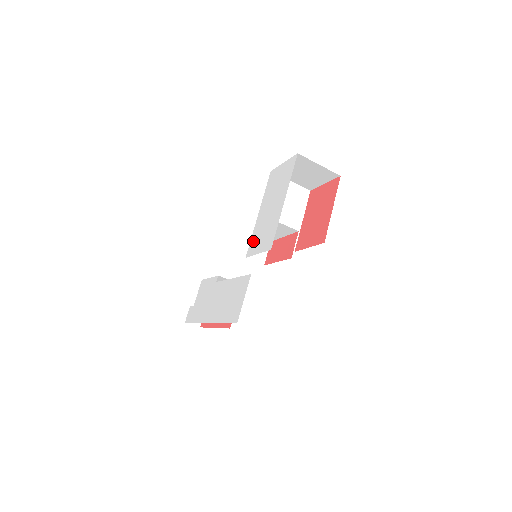
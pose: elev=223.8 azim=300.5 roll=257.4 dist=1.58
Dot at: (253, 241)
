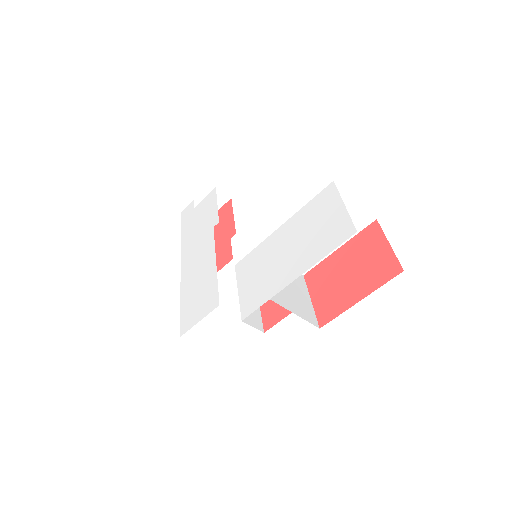
Dot at: (250, 260)
